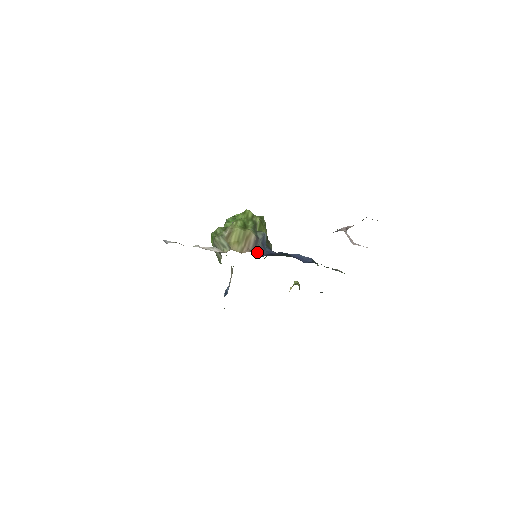
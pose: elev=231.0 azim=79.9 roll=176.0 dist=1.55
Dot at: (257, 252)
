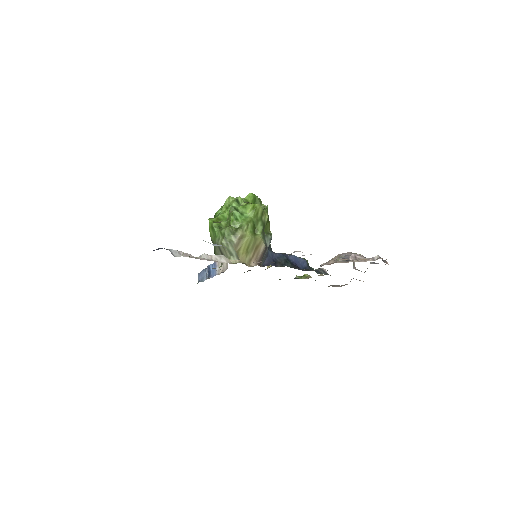
Dot at: (262, 261)
